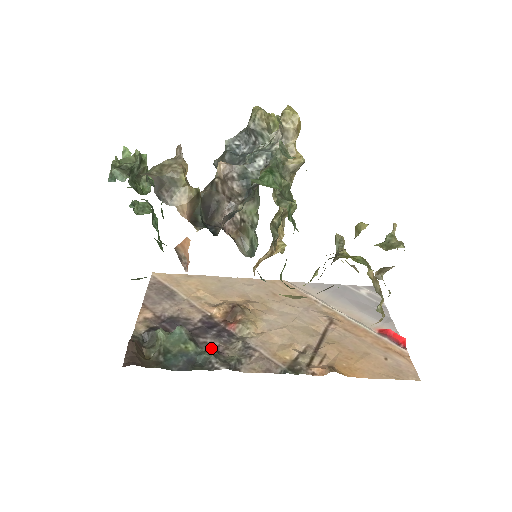
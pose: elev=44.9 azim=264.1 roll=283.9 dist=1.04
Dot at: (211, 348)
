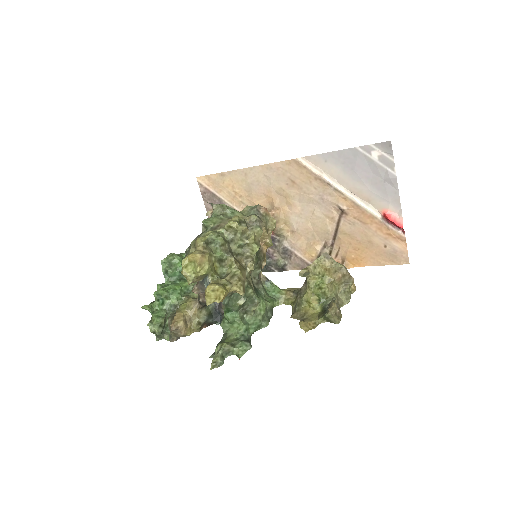
Dot at: occluded
